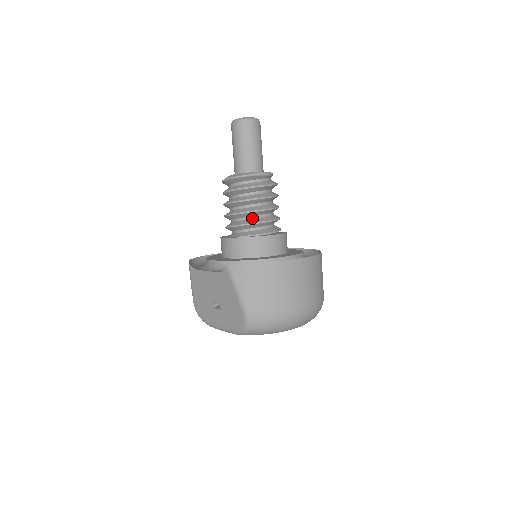
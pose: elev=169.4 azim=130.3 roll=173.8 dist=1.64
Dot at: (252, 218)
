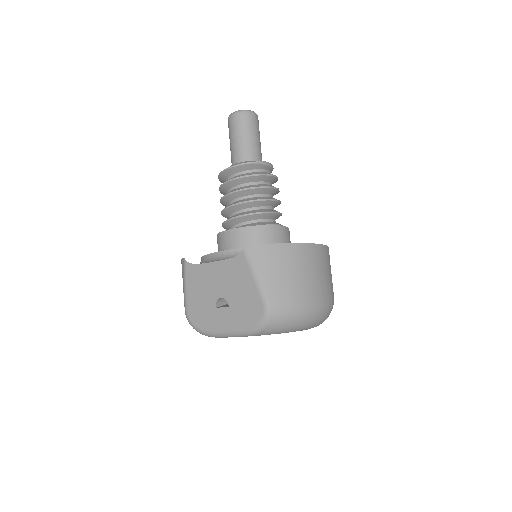
Dot at: (257, 209)
